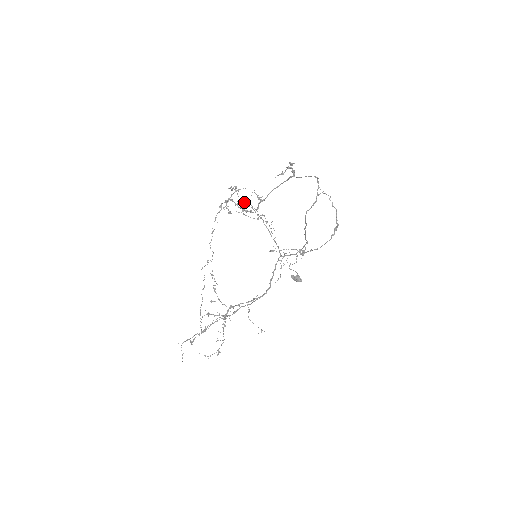
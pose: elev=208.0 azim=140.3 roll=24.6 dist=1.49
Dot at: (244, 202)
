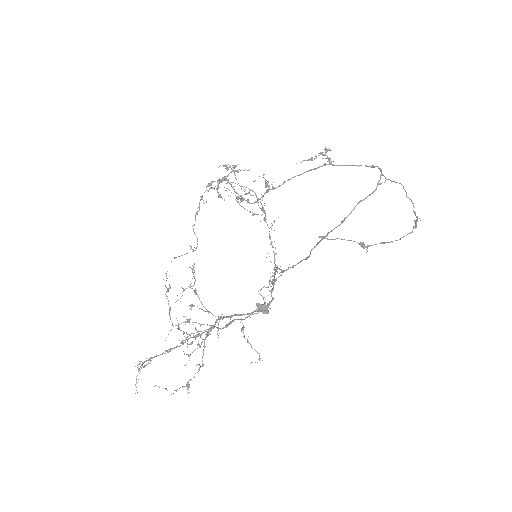
Dot at: (244, 186)
